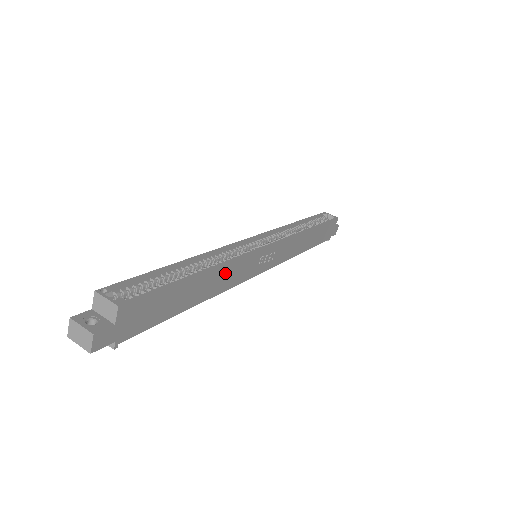
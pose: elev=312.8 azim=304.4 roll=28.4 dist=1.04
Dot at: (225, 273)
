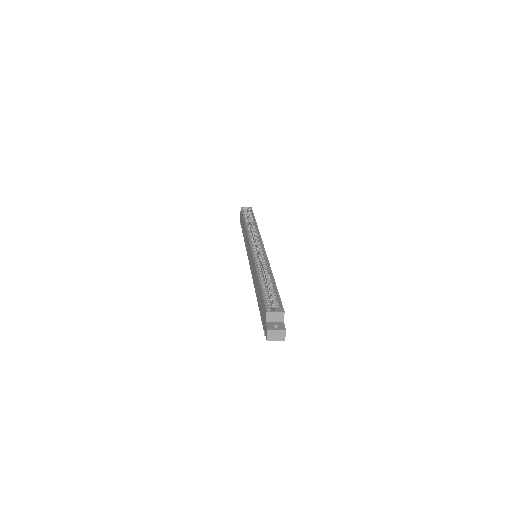
Dot at: occluded
